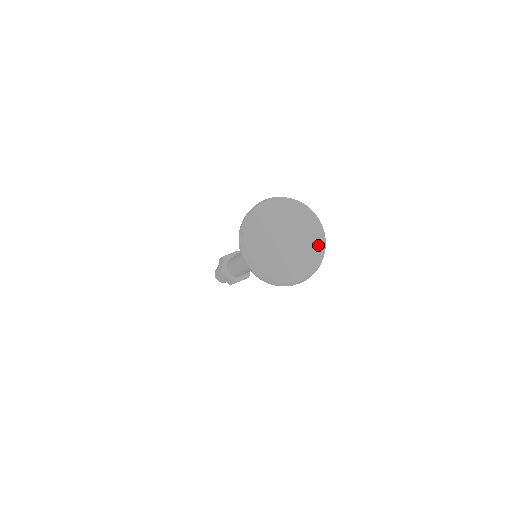
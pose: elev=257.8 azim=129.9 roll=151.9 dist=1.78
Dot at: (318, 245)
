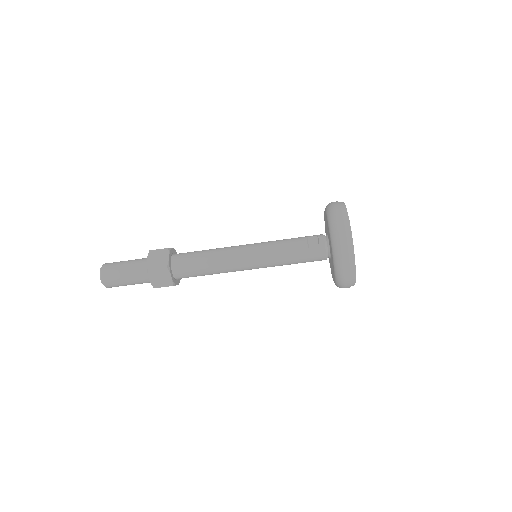
Dot at: occluded
